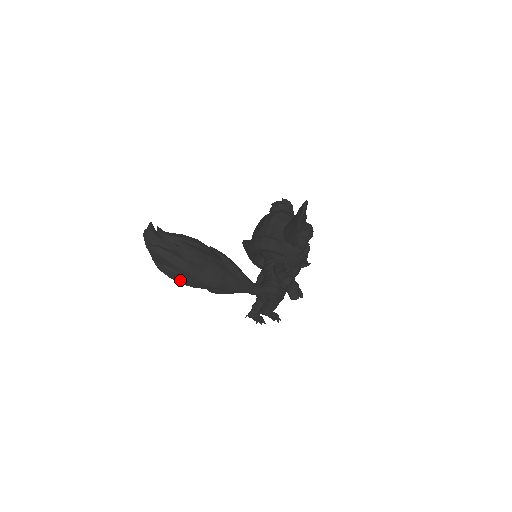
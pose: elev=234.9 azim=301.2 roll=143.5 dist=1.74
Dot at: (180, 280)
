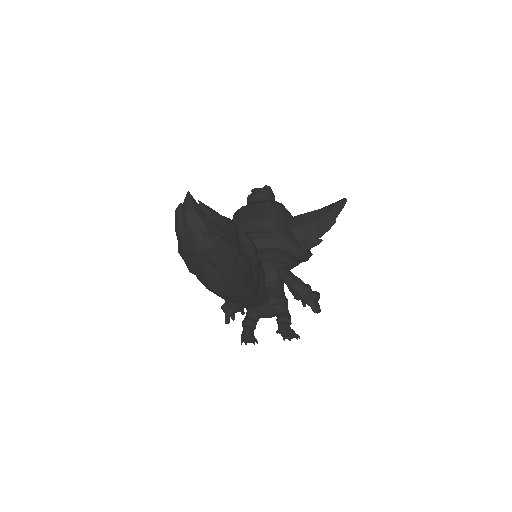
Dot at: (222, 289)
